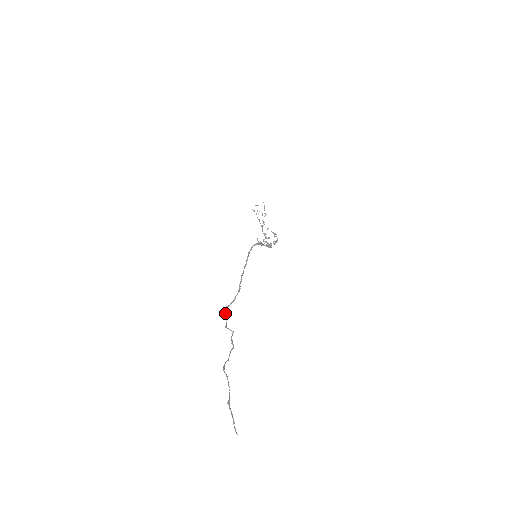
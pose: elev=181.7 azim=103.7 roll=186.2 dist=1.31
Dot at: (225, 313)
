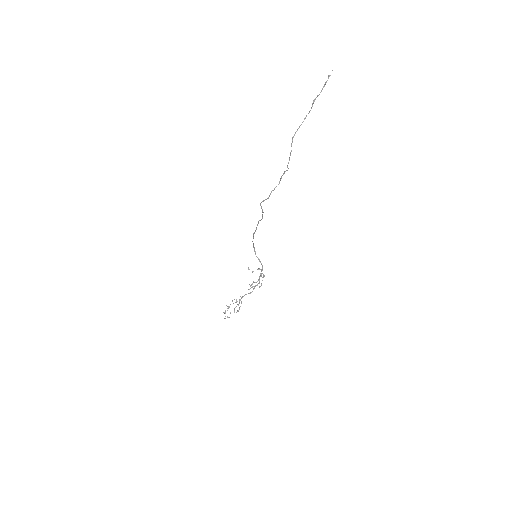
Dot at: (263, 201)
